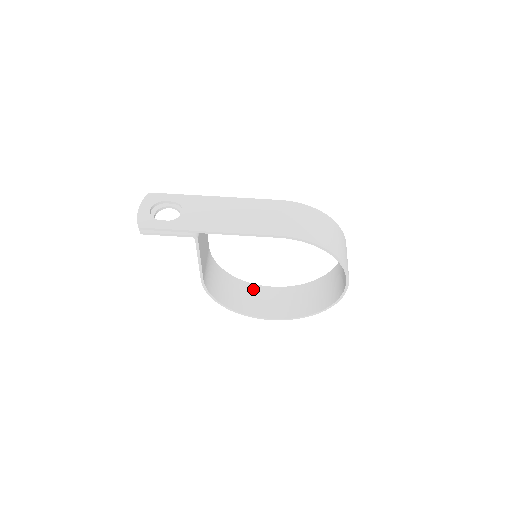
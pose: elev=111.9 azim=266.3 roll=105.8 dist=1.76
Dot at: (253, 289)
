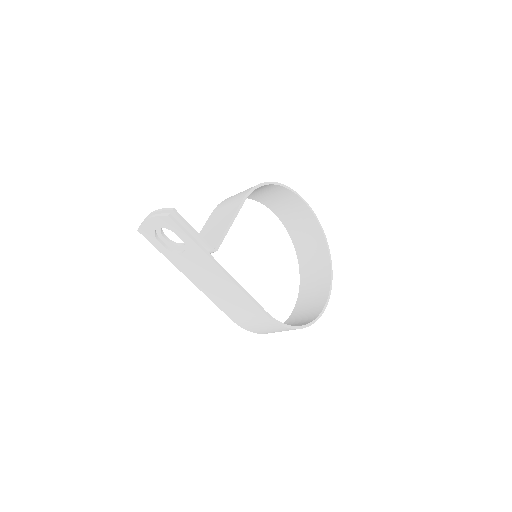
Dot at: (290, 196)
